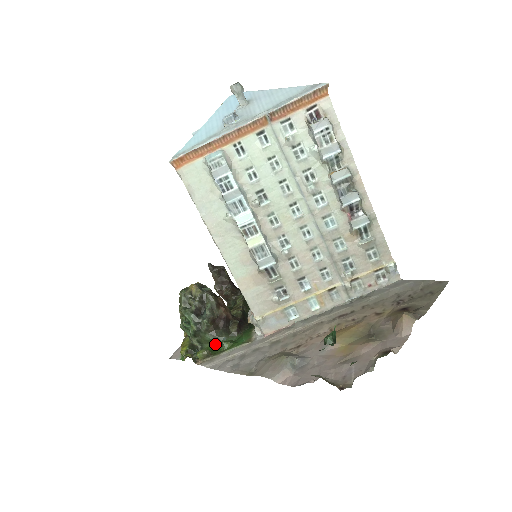
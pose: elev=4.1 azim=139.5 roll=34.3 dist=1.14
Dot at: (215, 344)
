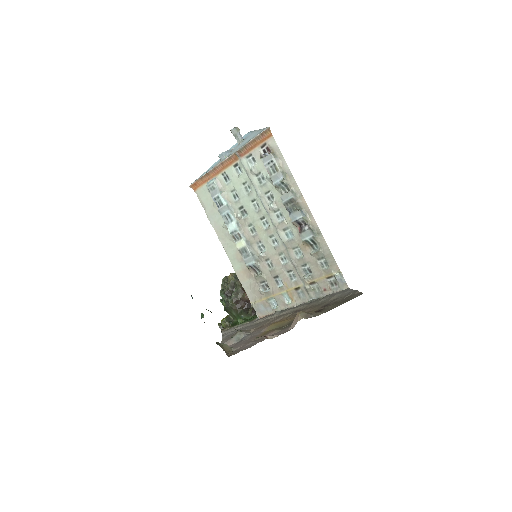
Dot at: occluded
